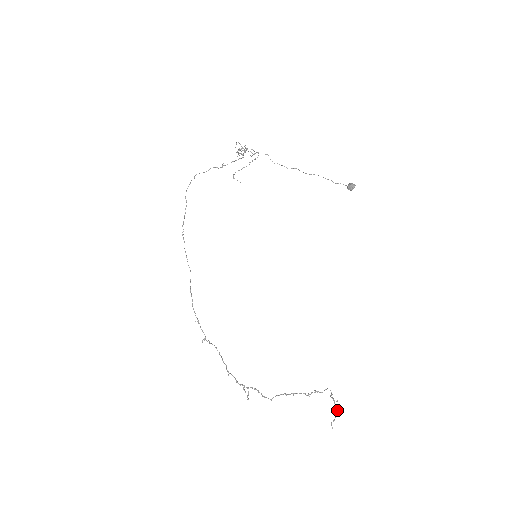
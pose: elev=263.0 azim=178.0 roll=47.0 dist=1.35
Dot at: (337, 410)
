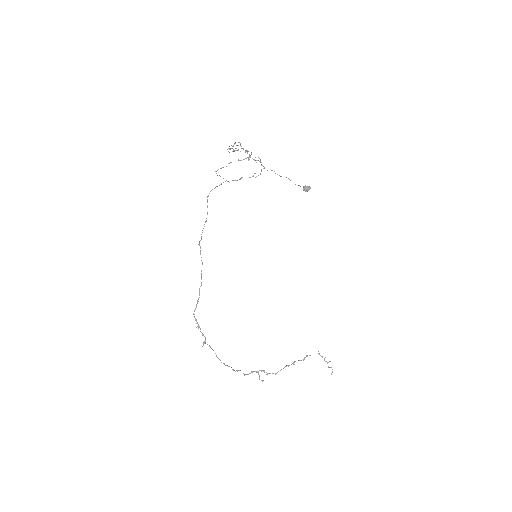
Dot at: occluded
